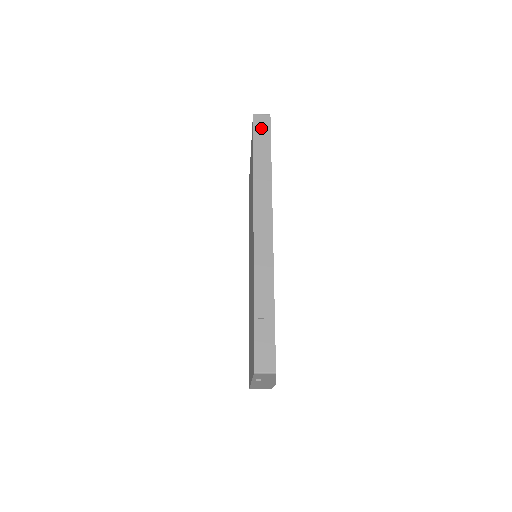
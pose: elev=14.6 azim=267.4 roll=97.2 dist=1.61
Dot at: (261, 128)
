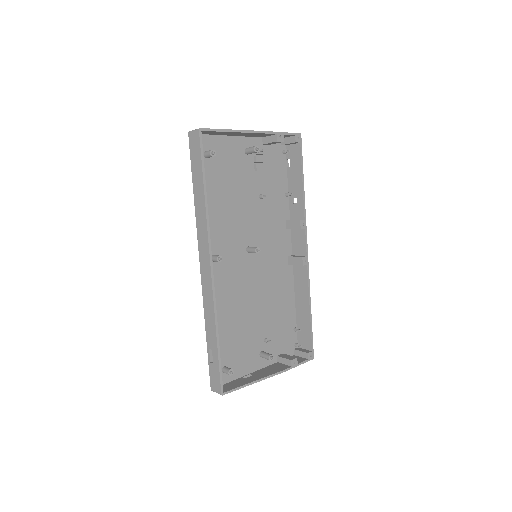
Dot at: (194, 150)
